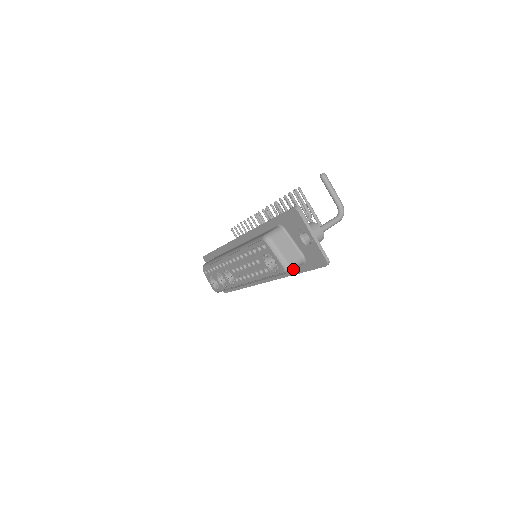
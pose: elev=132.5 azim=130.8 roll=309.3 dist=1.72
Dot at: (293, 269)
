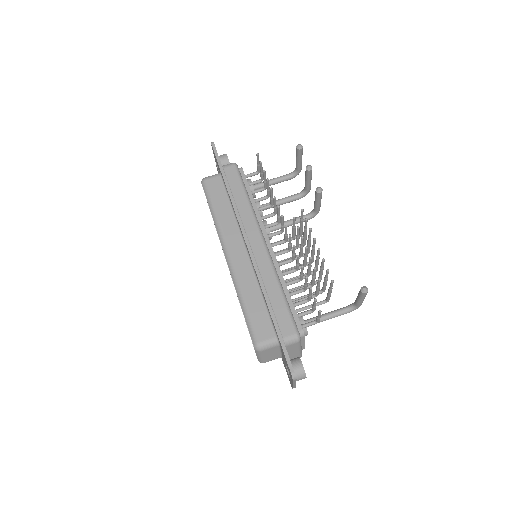
Dot at: occluded
